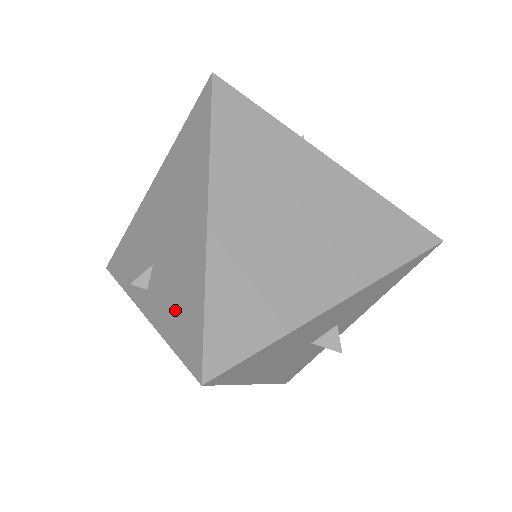
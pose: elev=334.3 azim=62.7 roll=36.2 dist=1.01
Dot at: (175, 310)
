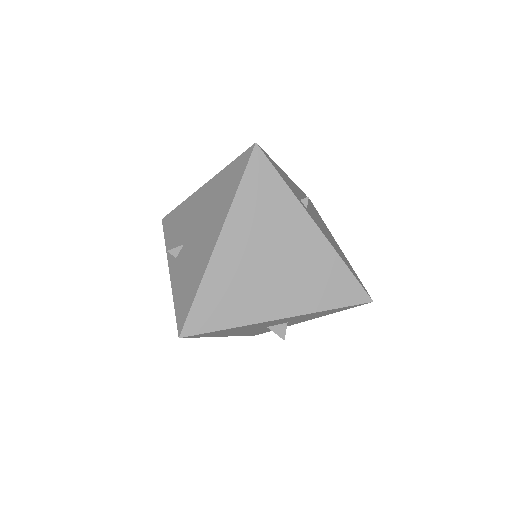
Dot at: (183, 285)
